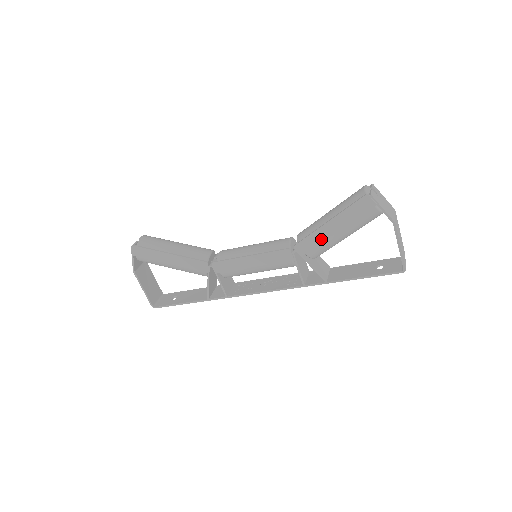
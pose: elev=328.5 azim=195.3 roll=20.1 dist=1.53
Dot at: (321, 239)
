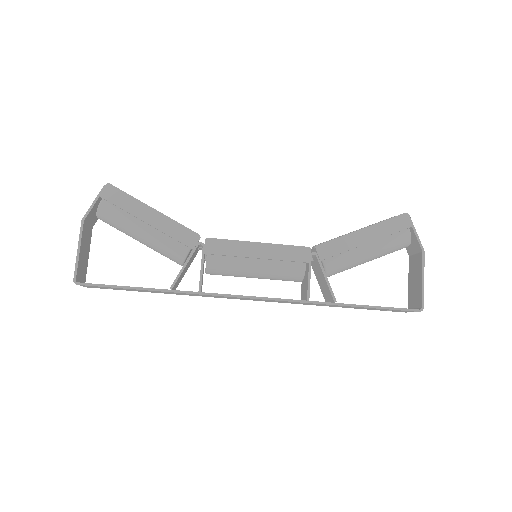
Dot at: (349, 246)
